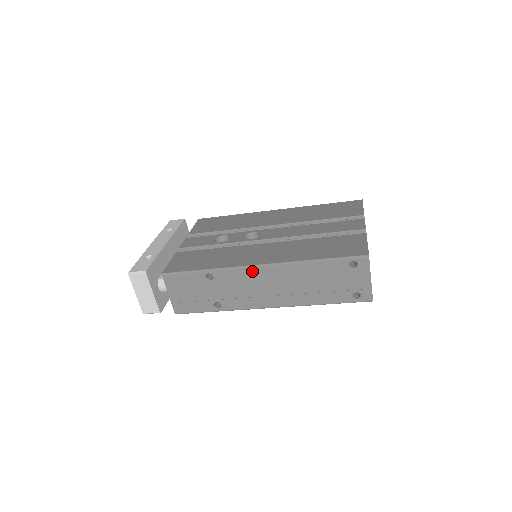
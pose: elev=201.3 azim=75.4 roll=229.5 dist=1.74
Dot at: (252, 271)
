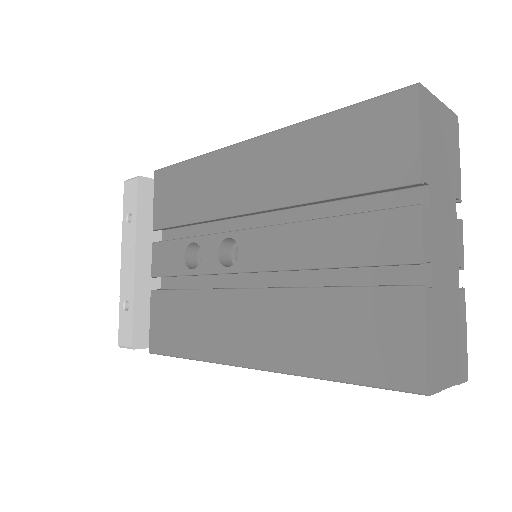
Dot at: occluded
